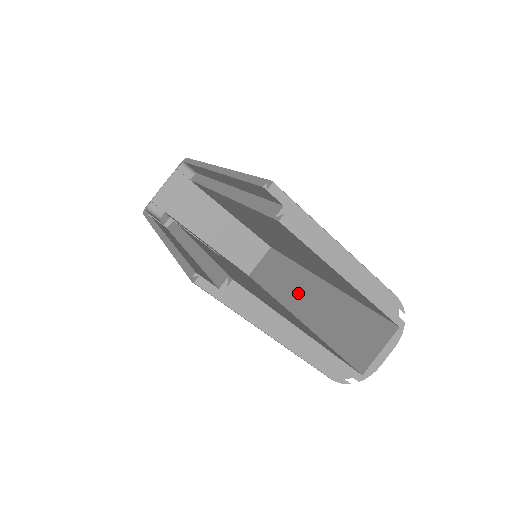
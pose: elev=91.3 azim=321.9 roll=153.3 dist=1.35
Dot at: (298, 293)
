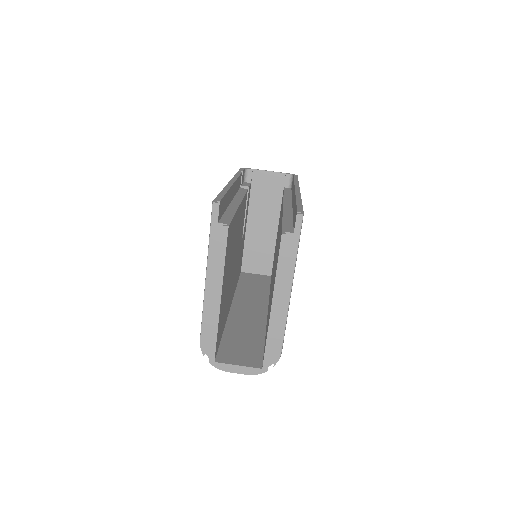
Dot at: (248, 305)
